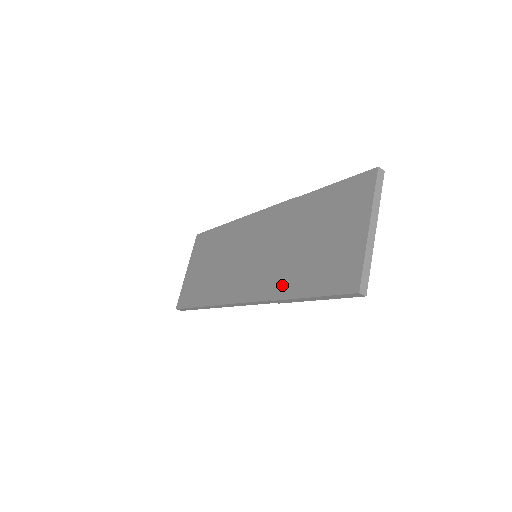
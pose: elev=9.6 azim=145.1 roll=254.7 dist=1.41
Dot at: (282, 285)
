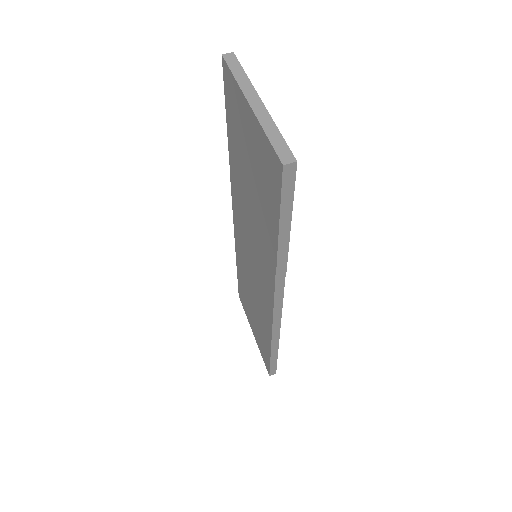
Dot at: (268, 251)
